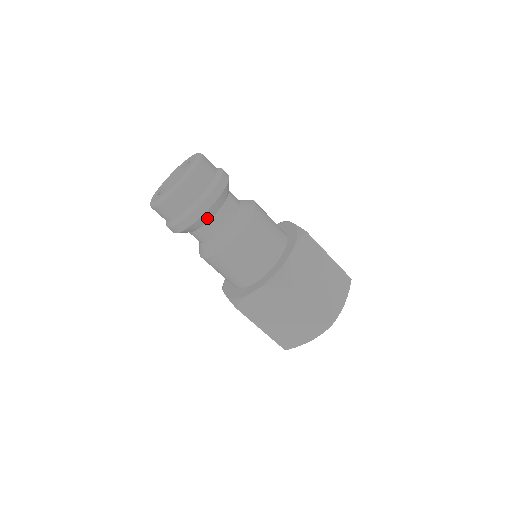
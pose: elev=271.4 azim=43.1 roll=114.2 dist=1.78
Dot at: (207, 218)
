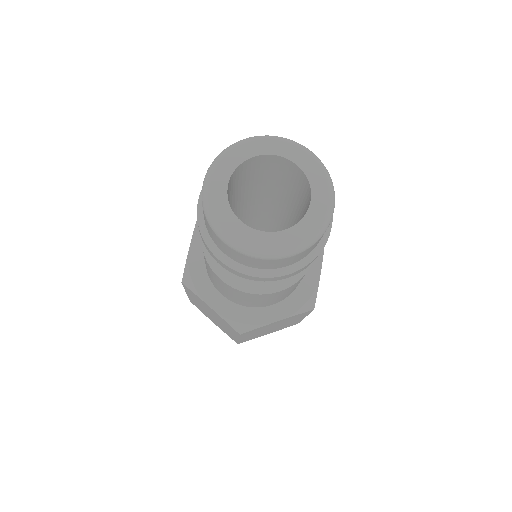
Dot at: occluded
